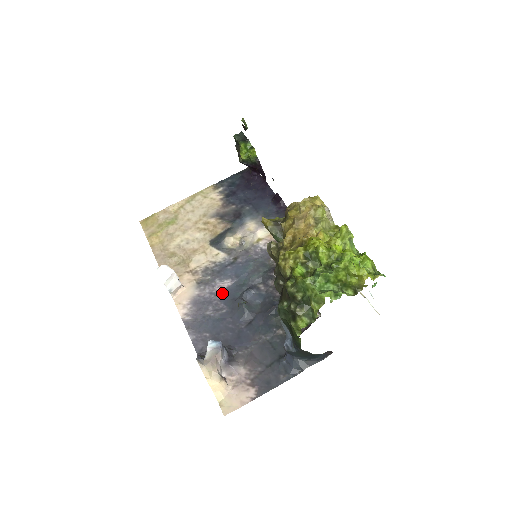
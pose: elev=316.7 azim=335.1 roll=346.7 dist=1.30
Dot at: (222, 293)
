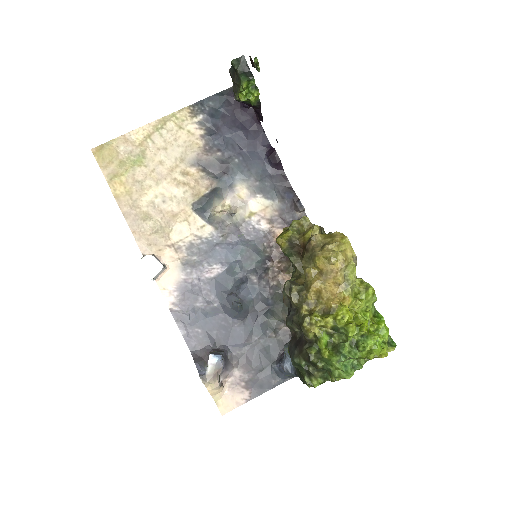
Dot at: (212, 282)
